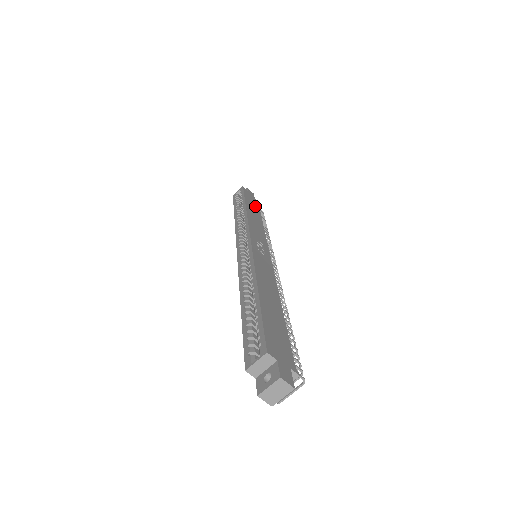
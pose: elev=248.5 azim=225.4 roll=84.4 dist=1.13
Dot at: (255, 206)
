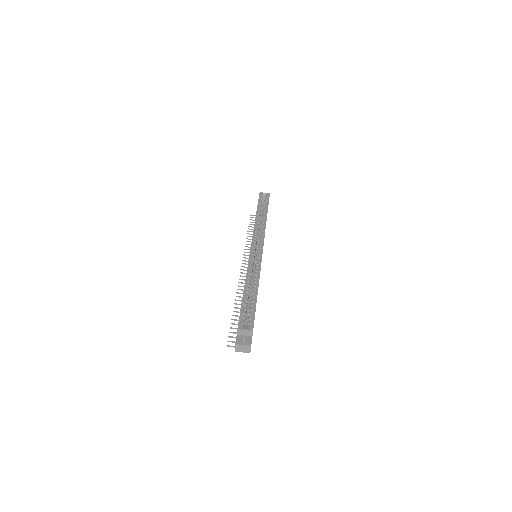
Dot at: occluded
